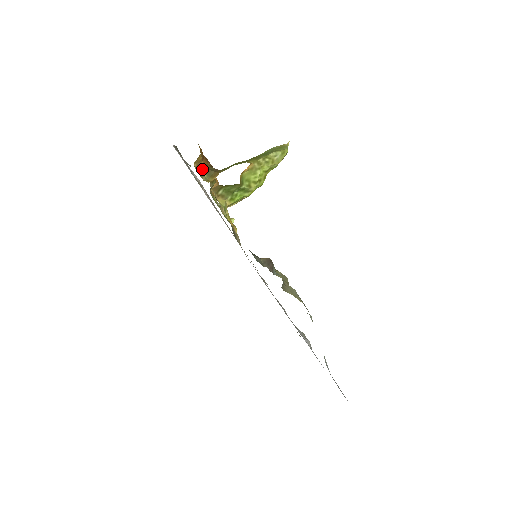
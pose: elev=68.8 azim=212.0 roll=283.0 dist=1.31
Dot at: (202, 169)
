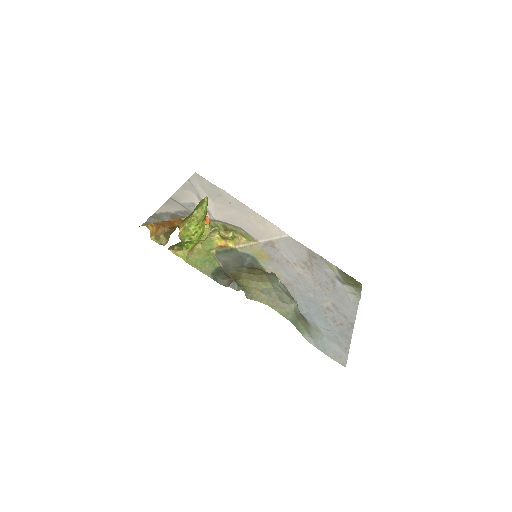
Dot at: (161, 235)
